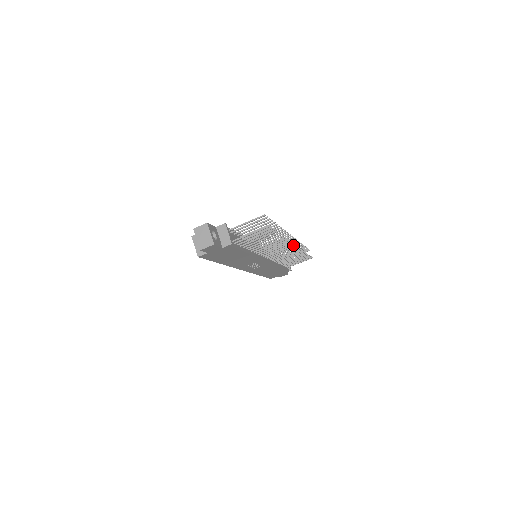
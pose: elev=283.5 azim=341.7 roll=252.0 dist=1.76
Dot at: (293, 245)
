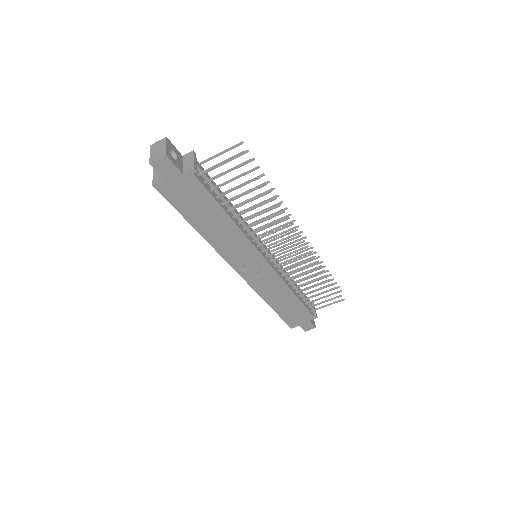
Dot at: occluded
